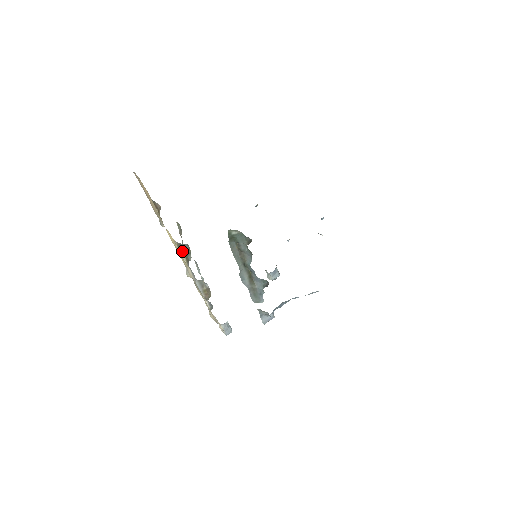
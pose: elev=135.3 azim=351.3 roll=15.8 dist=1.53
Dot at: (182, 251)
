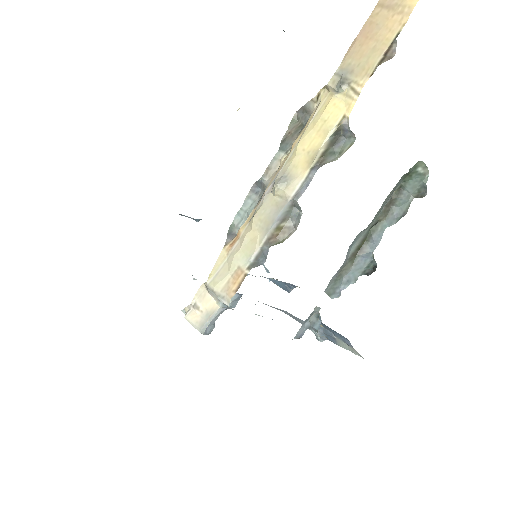
Dot at: (329, 142)
